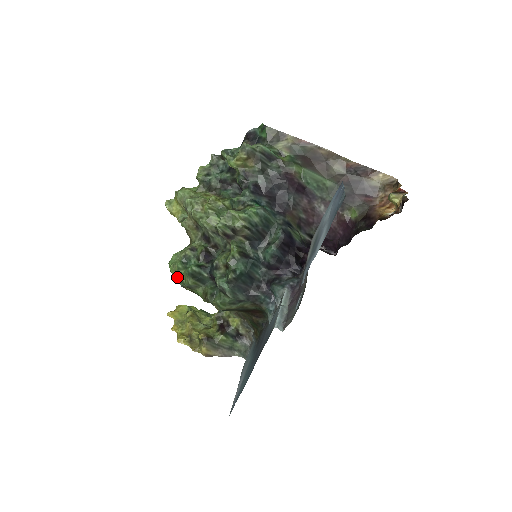
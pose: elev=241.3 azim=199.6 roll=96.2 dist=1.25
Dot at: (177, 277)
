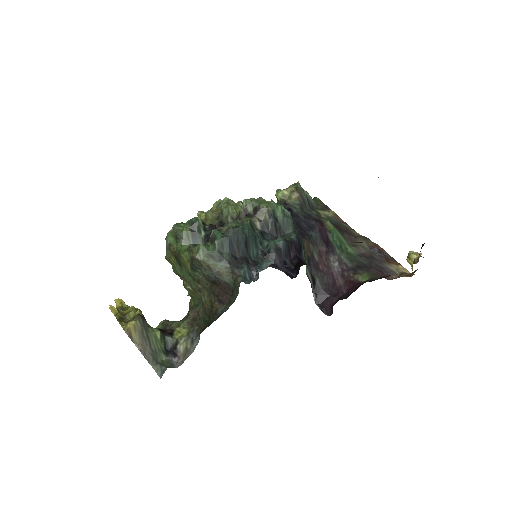
Dot at: (174, 227)
